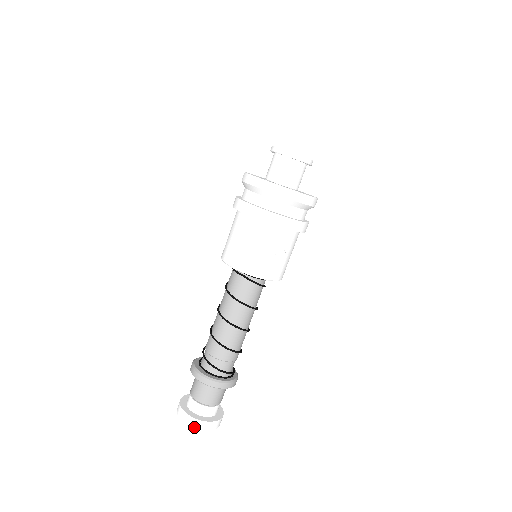
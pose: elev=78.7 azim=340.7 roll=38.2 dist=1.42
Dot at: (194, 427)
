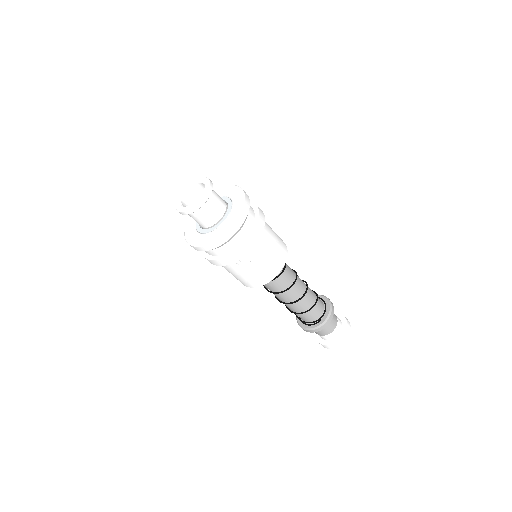
Dot at: occluded
